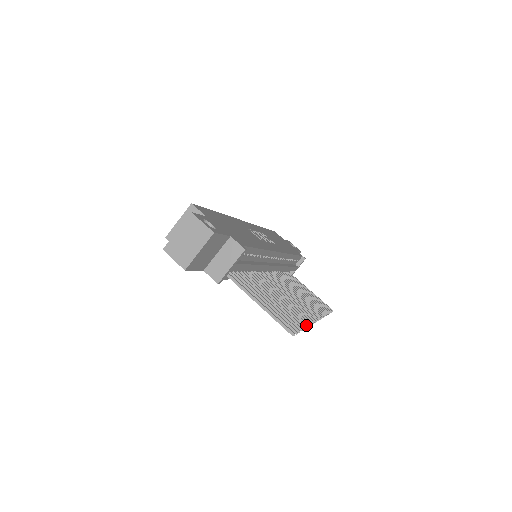
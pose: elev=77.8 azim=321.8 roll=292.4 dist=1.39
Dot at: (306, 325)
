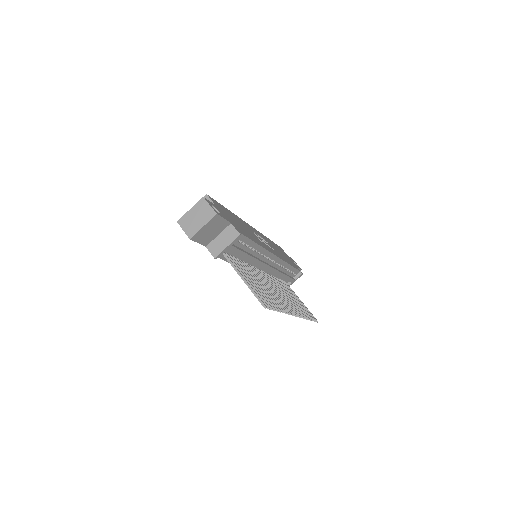
Dot at: (282, 311)
